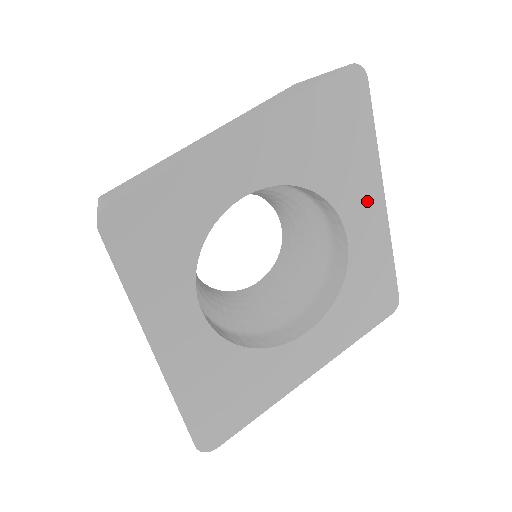
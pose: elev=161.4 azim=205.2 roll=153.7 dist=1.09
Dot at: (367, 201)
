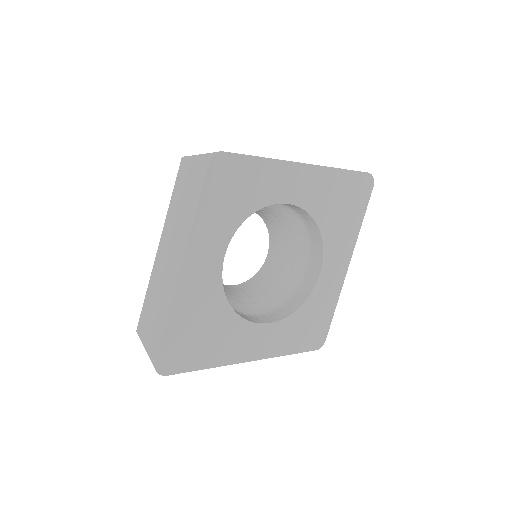
Dot at: (340, 258)
